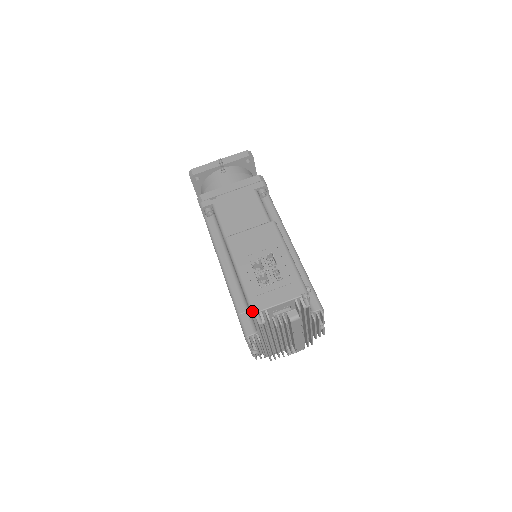
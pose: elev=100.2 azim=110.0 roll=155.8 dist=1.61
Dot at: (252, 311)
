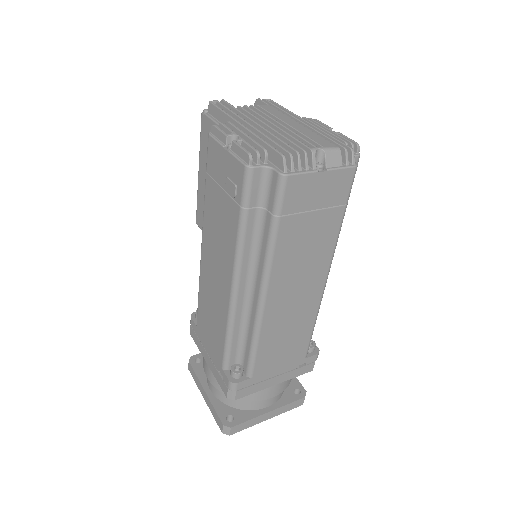
Dot at: (202, 114)
